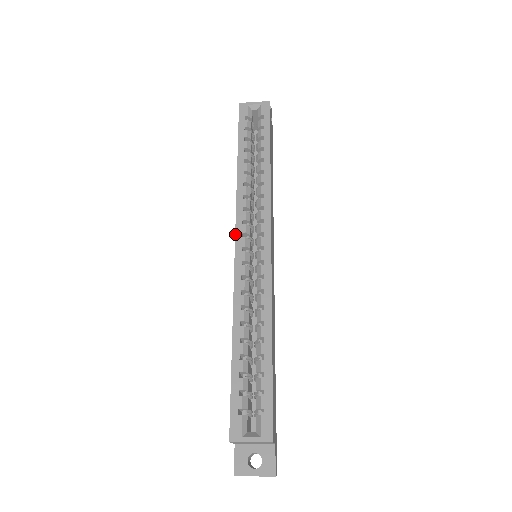
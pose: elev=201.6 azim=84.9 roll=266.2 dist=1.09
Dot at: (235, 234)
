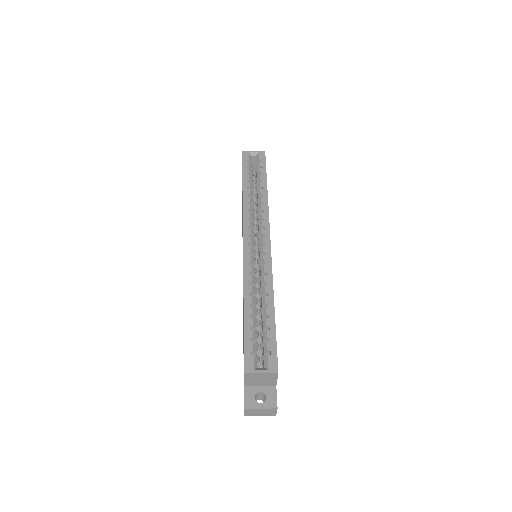
Dot at: (243, 235)
